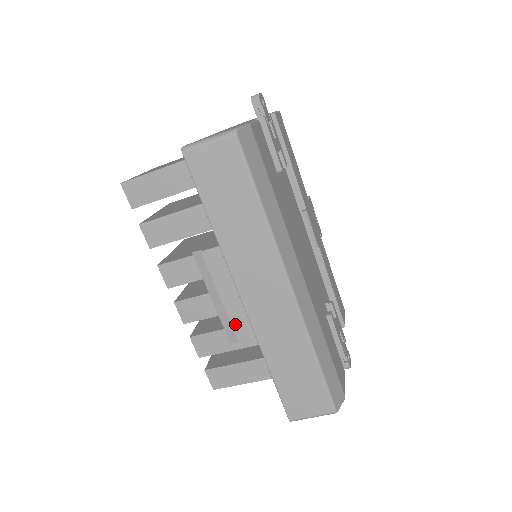
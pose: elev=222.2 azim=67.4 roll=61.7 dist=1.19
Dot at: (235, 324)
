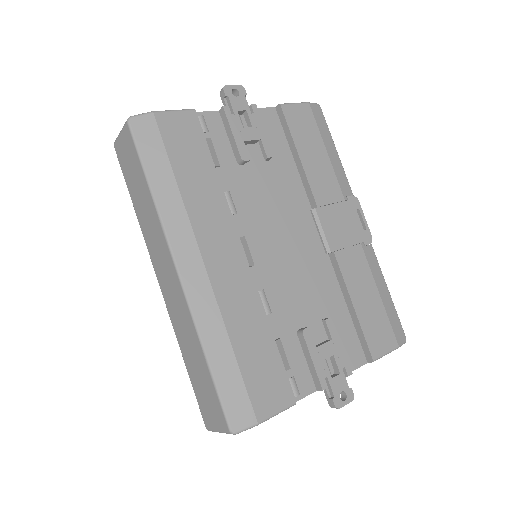
Dot at: occluded
